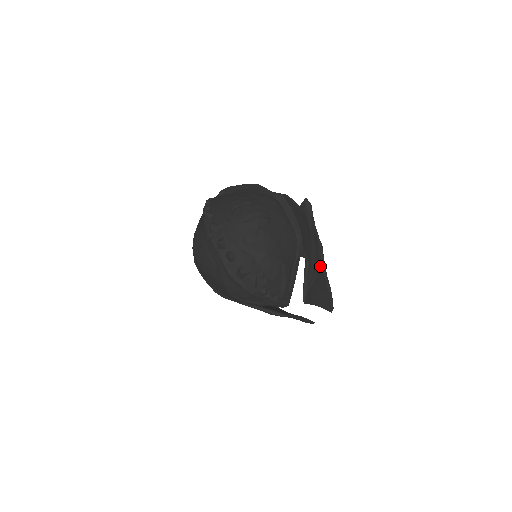
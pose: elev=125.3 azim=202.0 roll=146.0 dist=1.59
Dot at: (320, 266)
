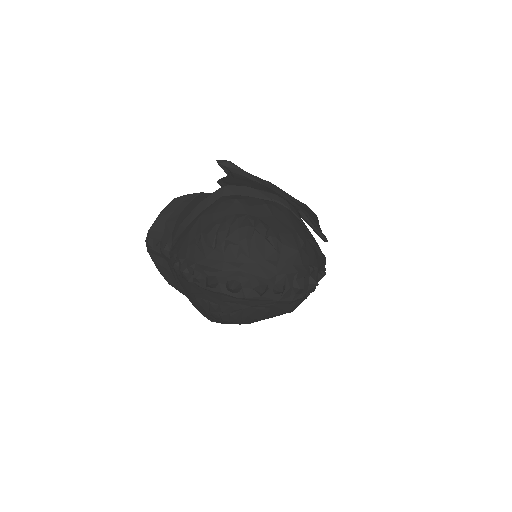
Dot at: occluded
